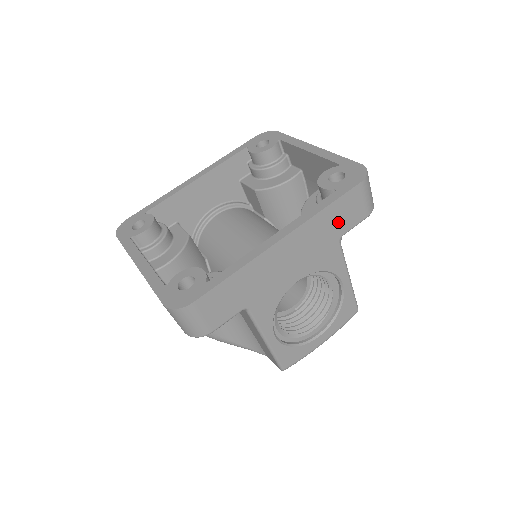
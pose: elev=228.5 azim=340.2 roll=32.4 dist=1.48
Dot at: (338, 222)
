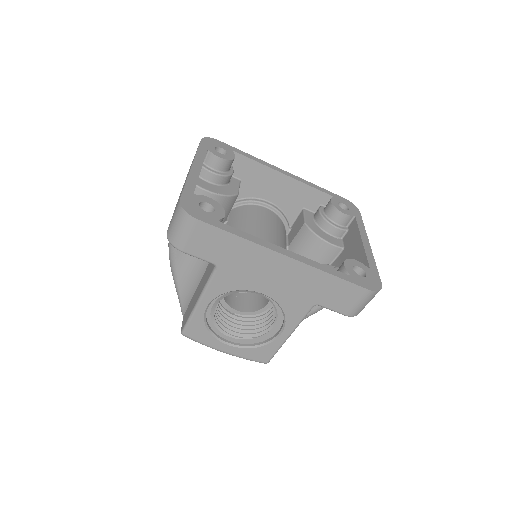
Dot at: (328, 294)
